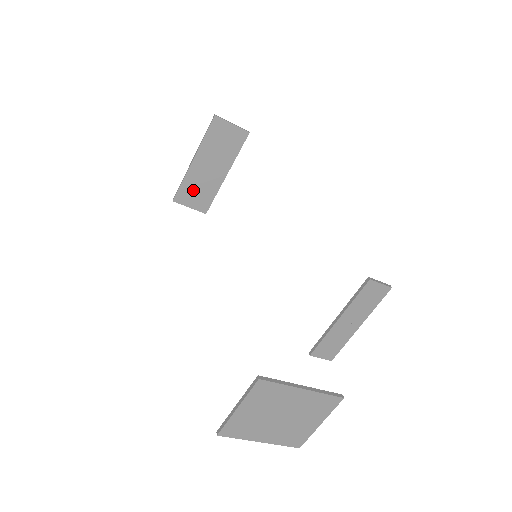
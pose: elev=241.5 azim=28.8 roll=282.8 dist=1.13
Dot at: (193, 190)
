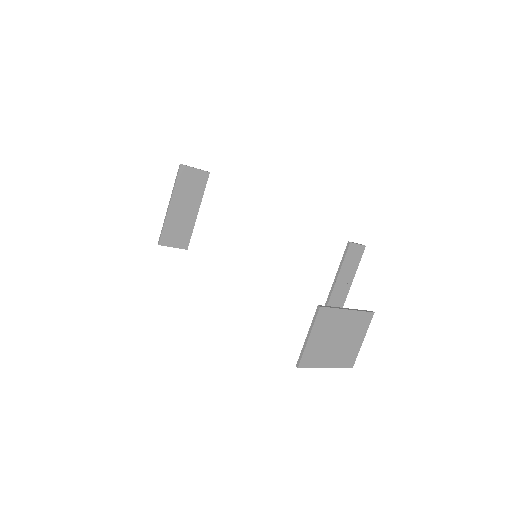
Dot at: (173, 231)
